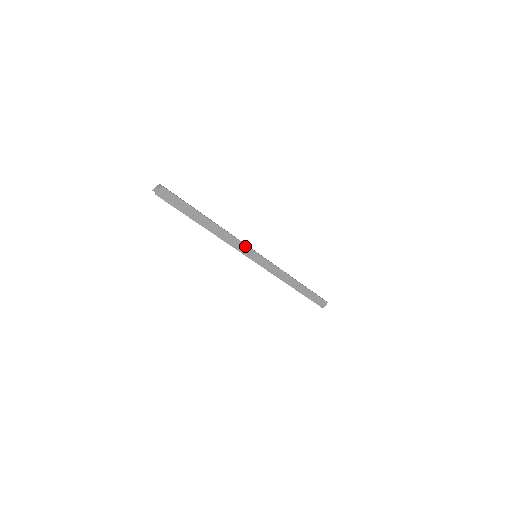
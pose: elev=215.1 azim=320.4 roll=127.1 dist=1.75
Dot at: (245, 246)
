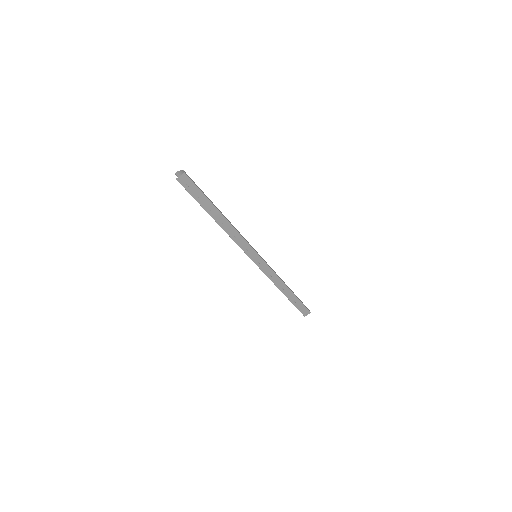
Dot at: (248, 245)
